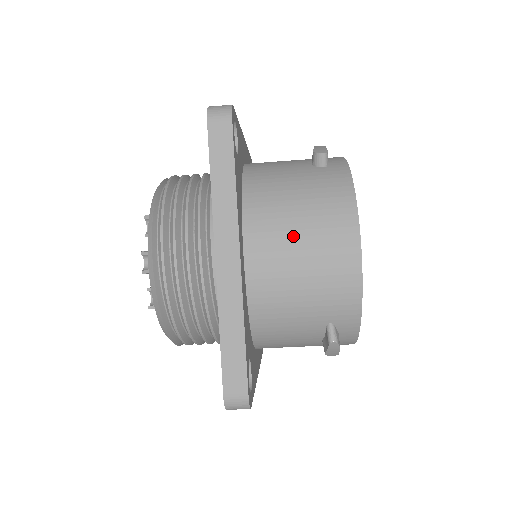
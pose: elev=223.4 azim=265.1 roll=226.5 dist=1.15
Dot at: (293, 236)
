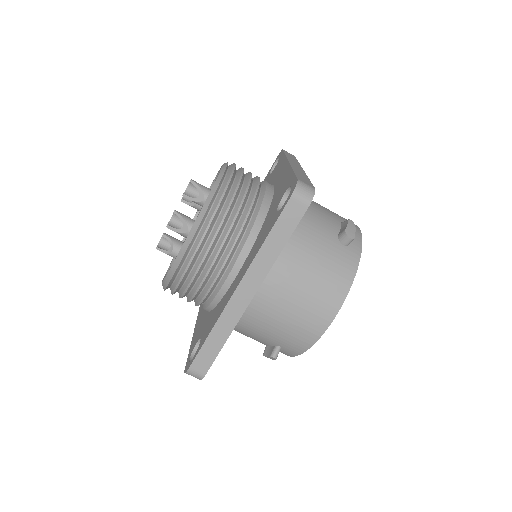
Dot at: (294, 292)
